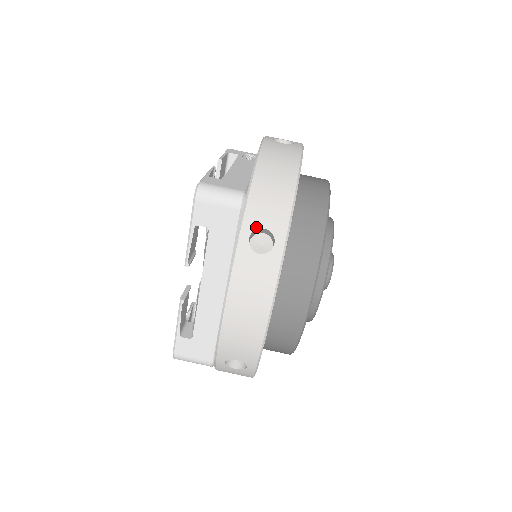
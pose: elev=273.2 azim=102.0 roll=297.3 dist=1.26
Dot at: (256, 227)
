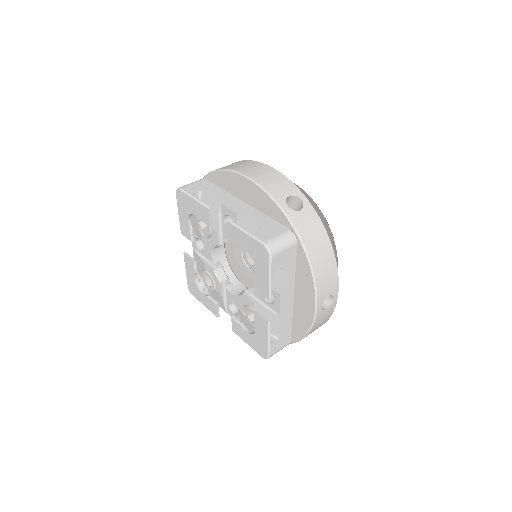
Dot at: occluded
